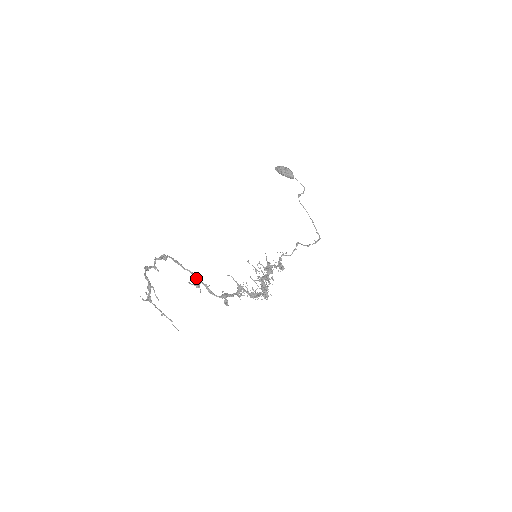
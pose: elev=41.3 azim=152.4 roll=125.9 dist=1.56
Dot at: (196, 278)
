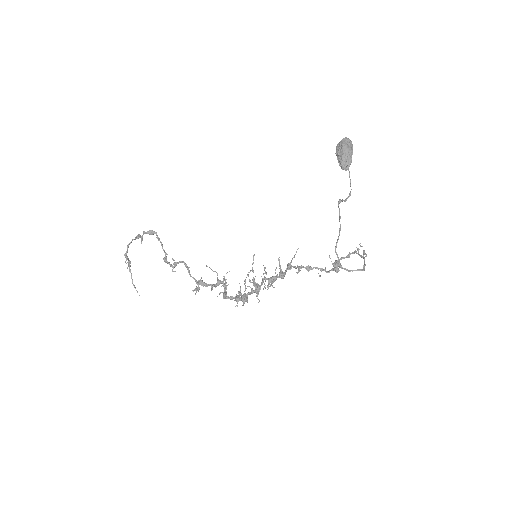
Dot at: (165, 261)
